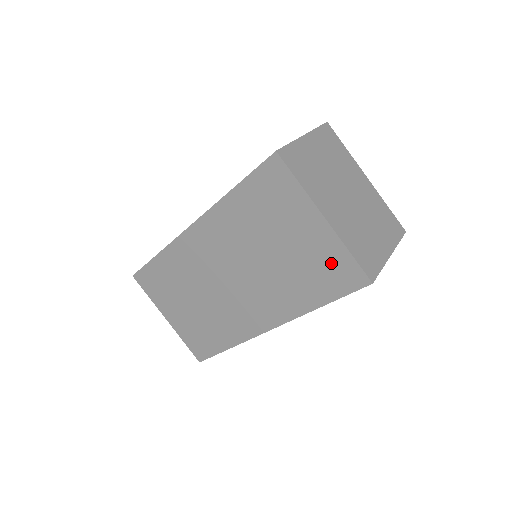
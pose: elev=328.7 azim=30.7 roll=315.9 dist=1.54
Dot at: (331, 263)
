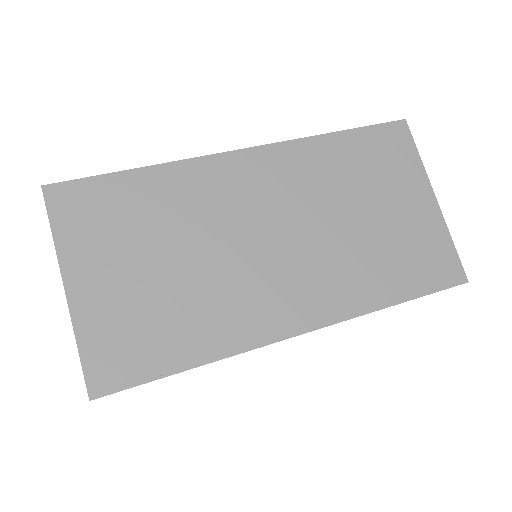
Dot at: (429, 248)
